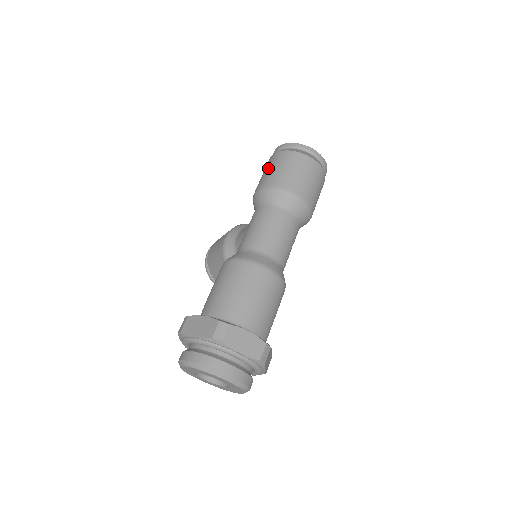
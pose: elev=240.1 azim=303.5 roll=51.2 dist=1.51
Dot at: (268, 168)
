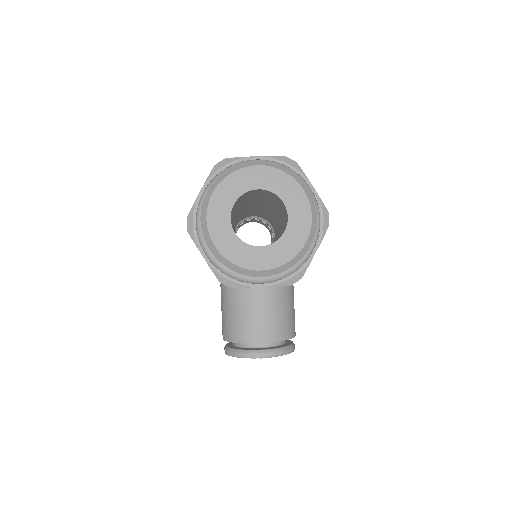
Dot at: occluded
